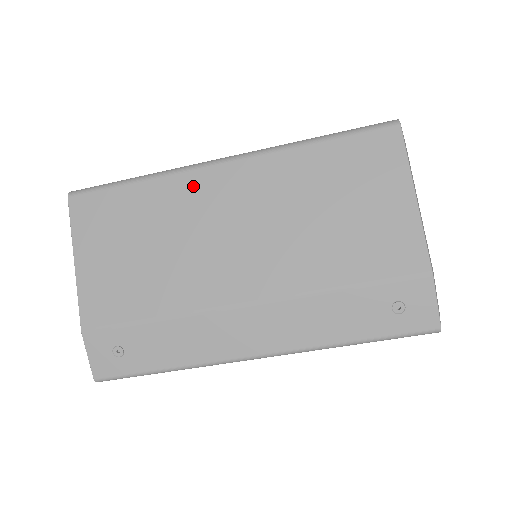
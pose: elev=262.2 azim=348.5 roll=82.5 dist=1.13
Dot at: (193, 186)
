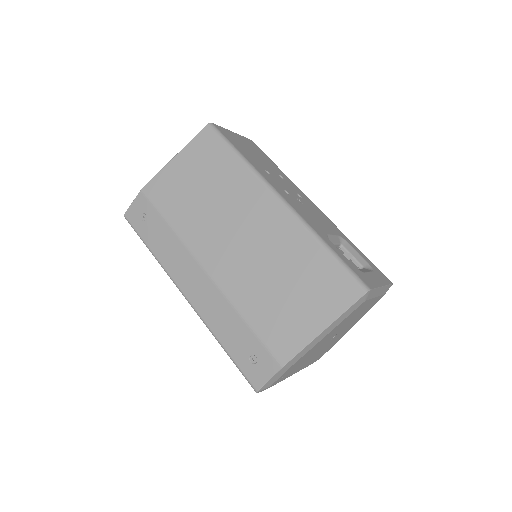
Dot at: (254, 192)
